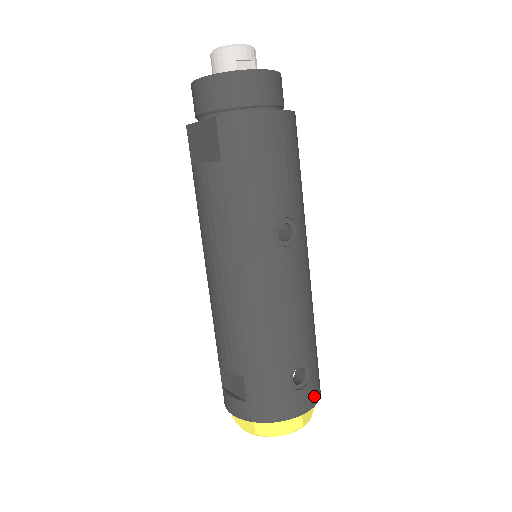
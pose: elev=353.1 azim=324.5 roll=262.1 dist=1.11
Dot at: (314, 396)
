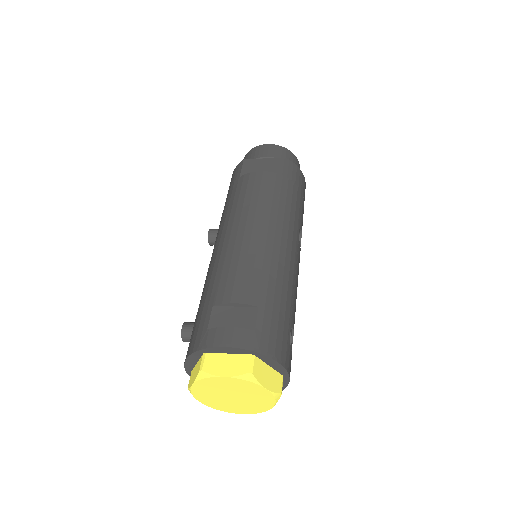
Dot at: occluded
